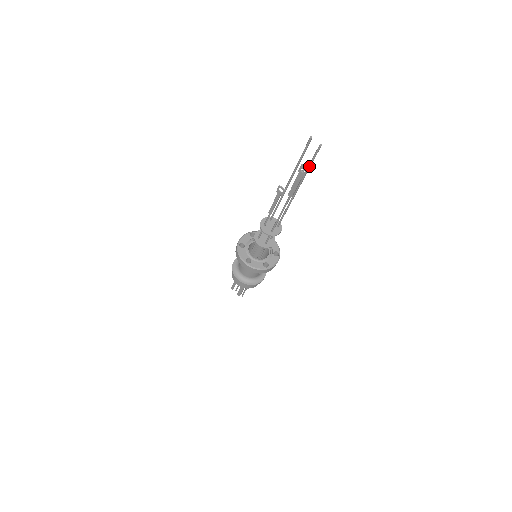
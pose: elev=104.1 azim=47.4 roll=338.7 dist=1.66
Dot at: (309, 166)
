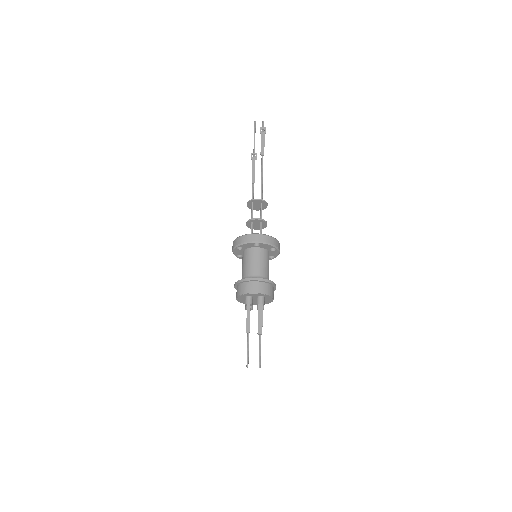
Dot at: occluded
